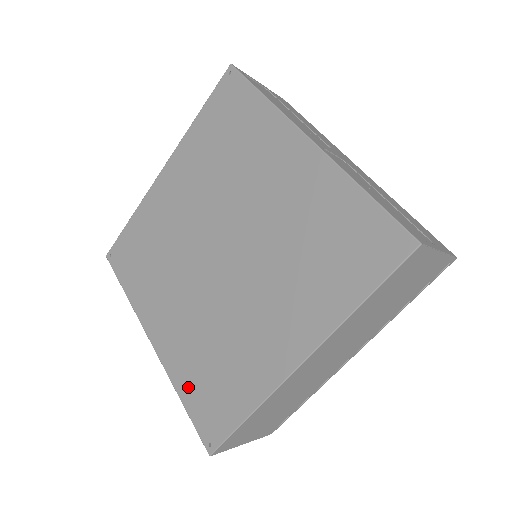
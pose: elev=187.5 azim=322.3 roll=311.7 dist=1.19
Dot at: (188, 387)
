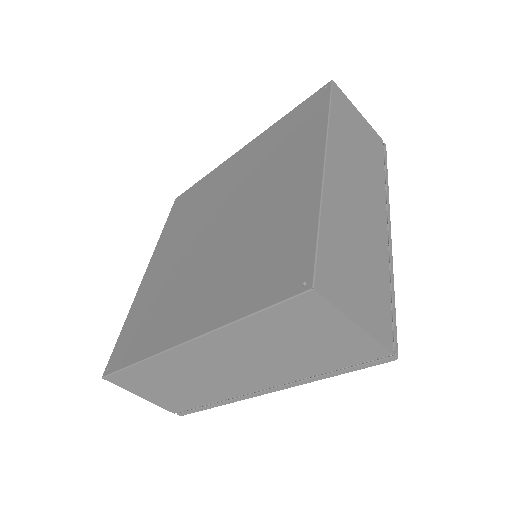
Dot at: (247, 298)
